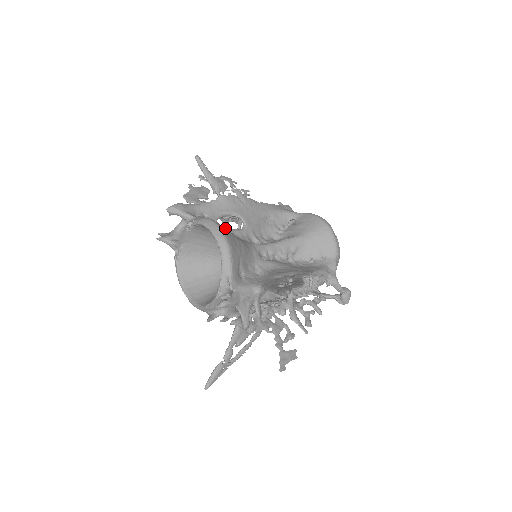
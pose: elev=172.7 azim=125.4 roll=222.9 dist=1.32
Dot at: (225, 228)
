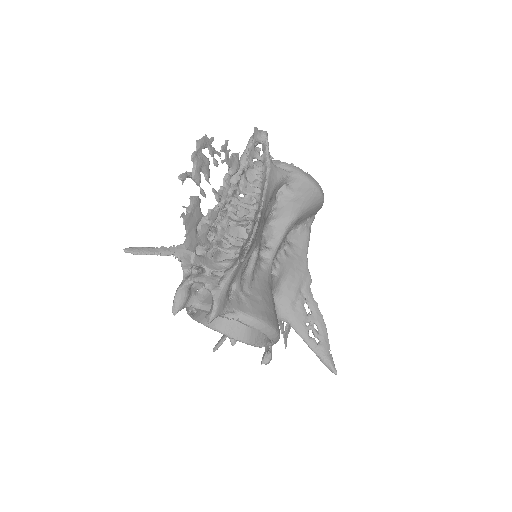
Dot at: (267, 308)
